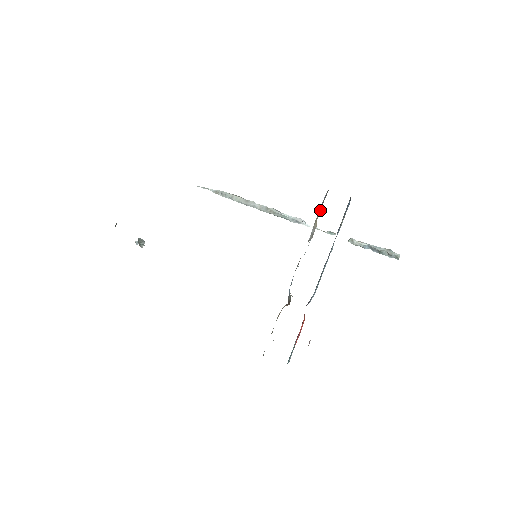
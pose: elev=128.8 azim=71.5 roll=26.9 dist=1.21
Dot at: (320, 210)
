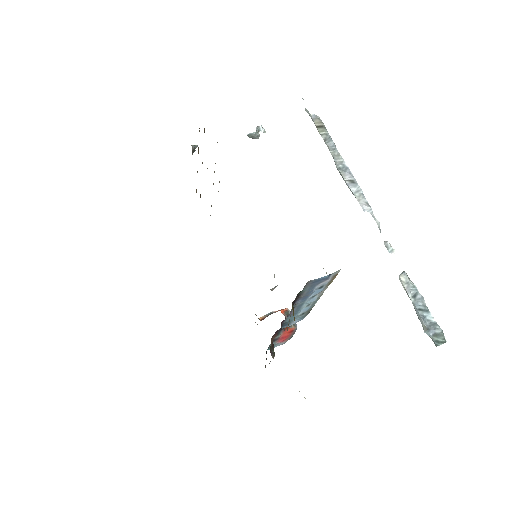
Dot at: occluded
